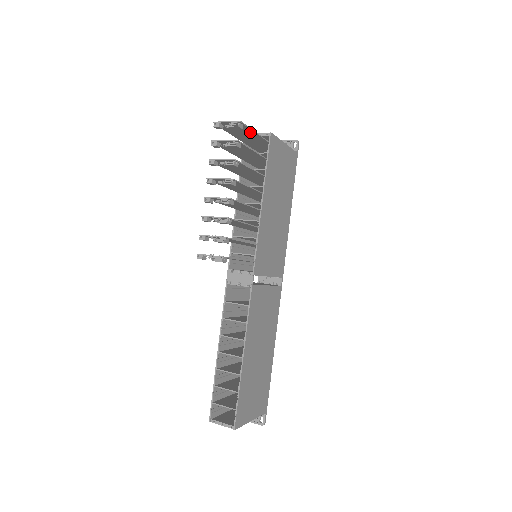
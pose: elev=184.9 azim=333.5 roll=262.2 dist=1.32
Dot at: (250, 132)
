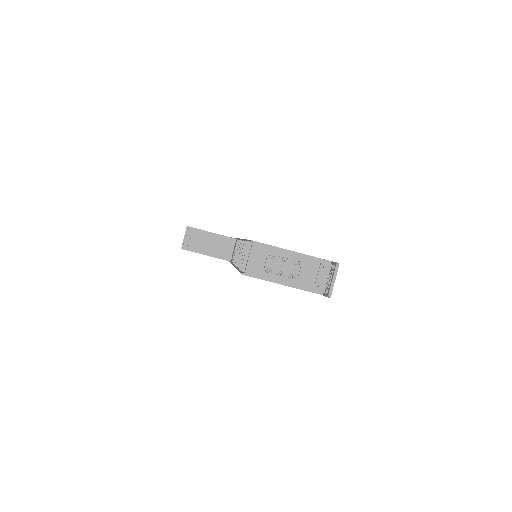
Dot at: occluded
